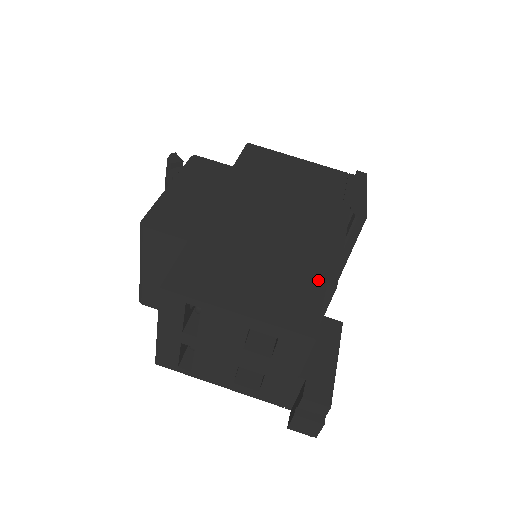
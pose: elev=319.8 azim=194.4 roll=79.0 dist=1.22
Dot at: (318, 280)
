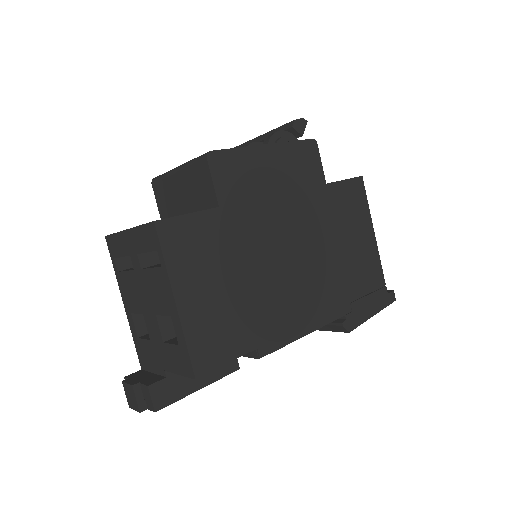
Dot at: (255, 340)
